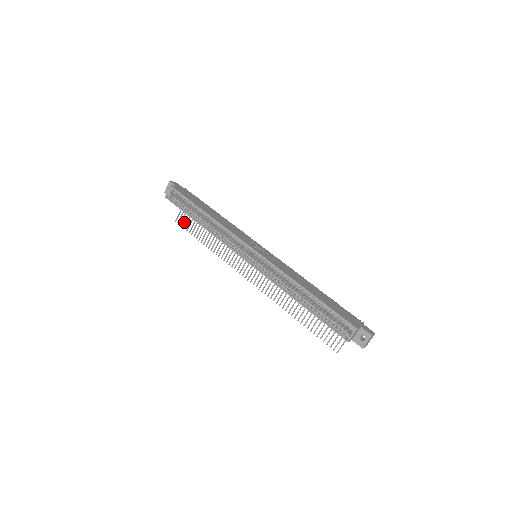
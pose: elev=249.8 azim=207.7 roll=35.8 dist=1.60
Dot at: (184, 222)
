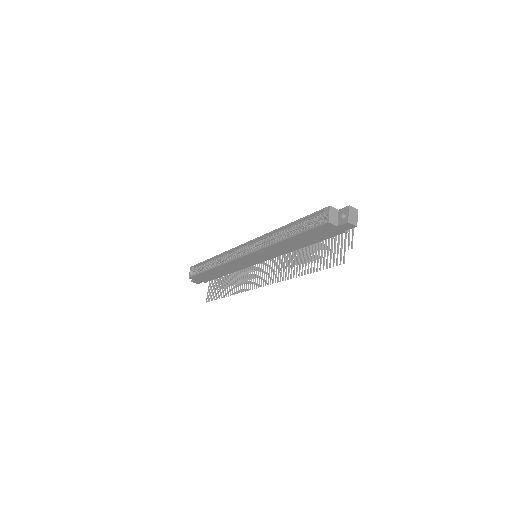
Dot at: (211, 296)
